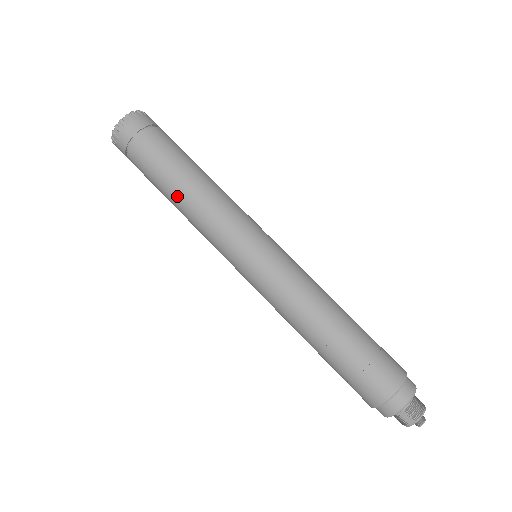
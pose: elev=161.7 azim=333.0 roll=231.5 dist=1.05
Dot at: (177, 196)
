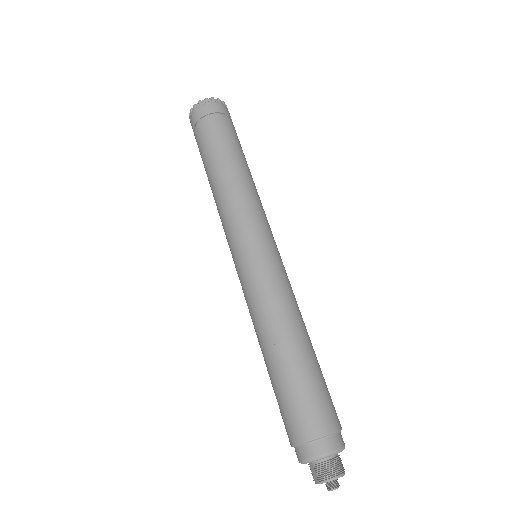
Dot at: (210, 182)
